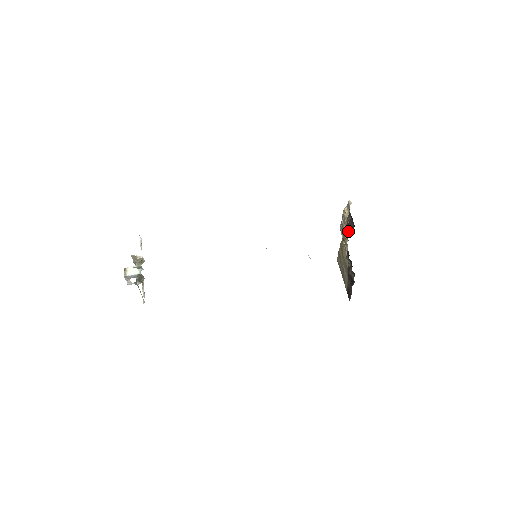
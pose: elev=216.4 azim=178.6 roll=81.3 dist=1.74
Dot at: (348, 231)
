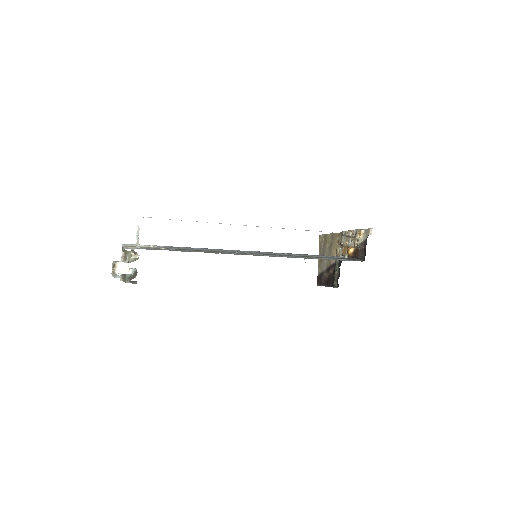
Dot at: (354, 254)
